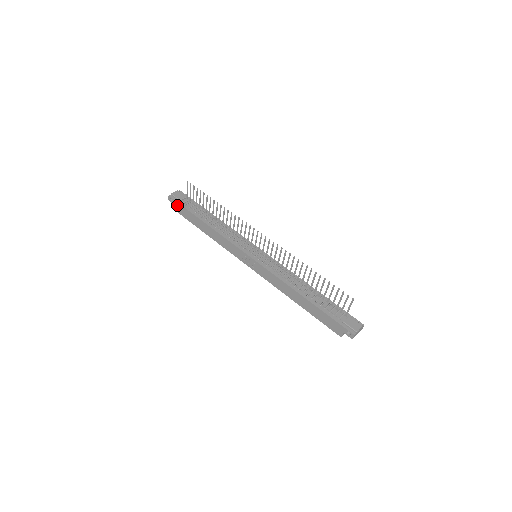
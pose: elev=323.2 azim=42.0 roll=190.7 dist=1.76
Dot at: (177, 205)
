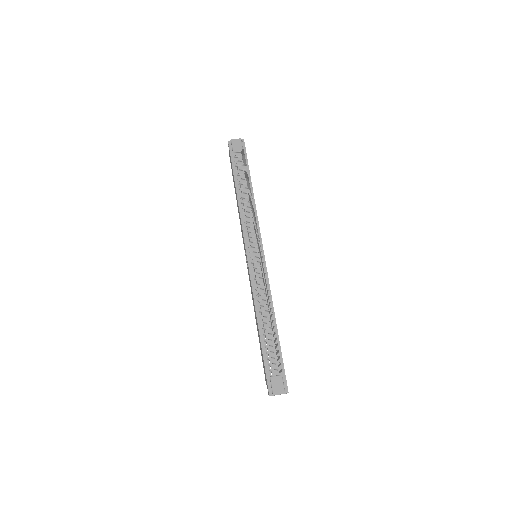
Dot at: (230, 155)
